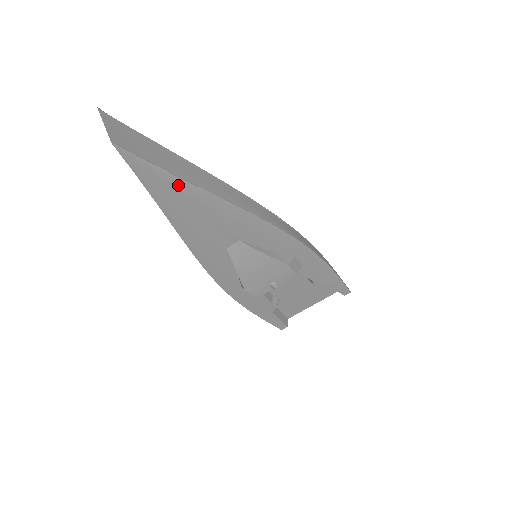
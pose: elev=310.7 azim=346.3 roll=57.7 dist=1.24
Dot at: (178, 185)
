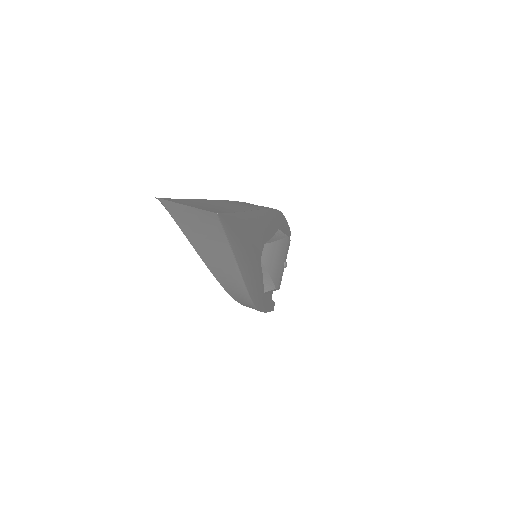
Dot at: (244, 221)
